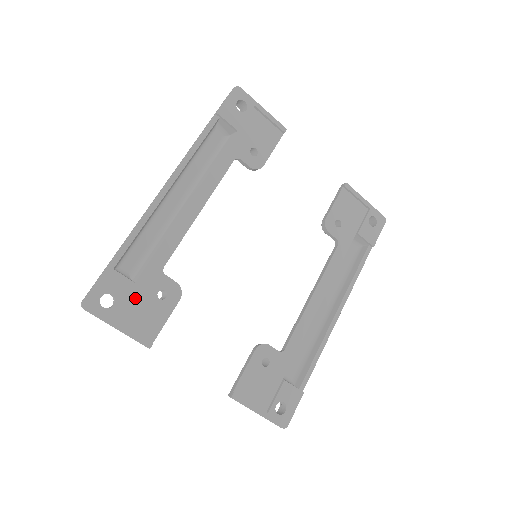
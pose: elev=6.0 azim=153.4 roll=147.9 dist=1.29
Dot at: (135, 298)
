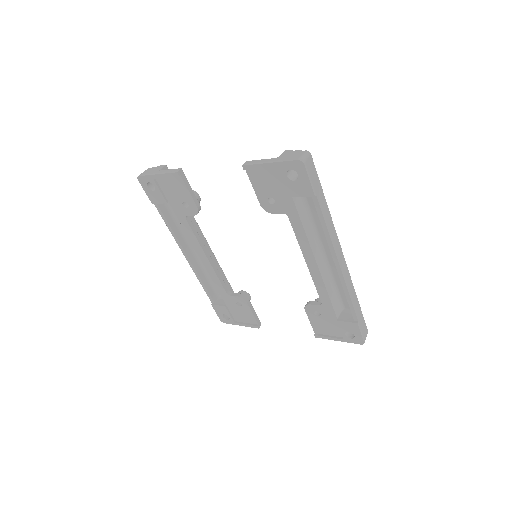
Dot at: (233, 310)
